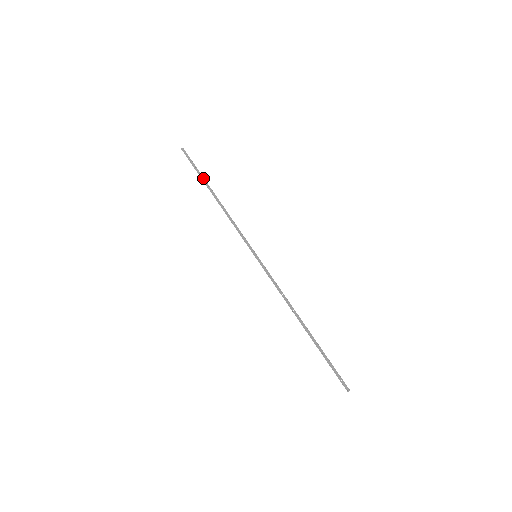
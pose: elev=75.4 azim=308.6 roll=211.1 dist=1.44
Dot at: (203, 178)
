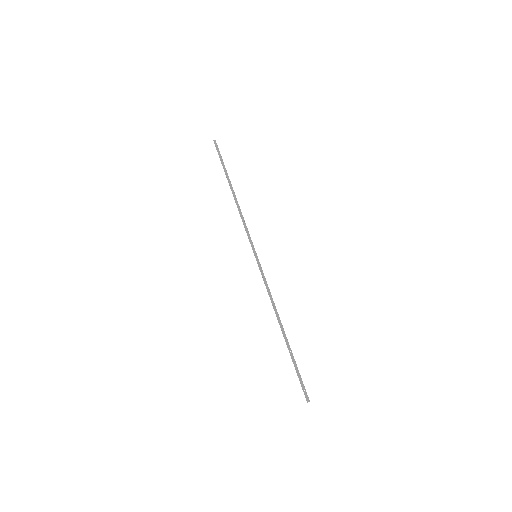
Dot at: (226, 172)
